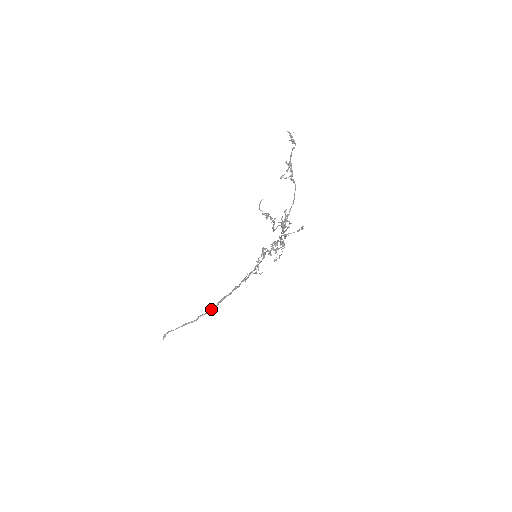
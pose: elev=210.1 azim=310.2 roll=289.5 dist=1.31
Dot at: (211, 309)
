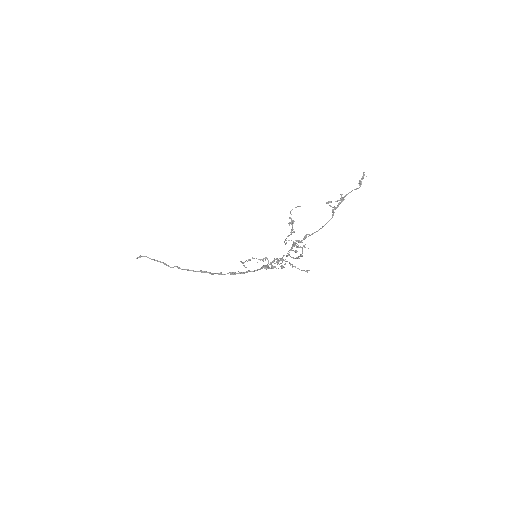
Dot at: (189, 270)
